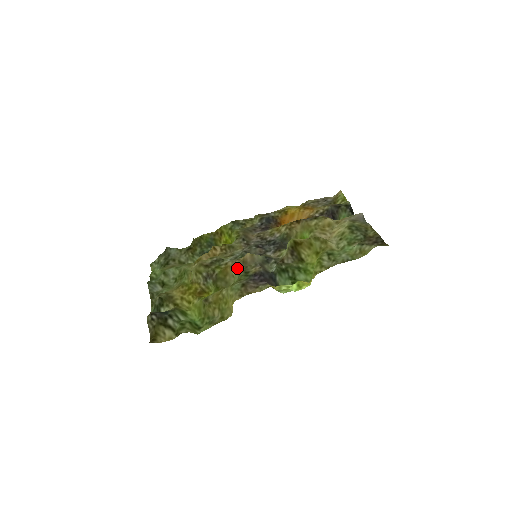
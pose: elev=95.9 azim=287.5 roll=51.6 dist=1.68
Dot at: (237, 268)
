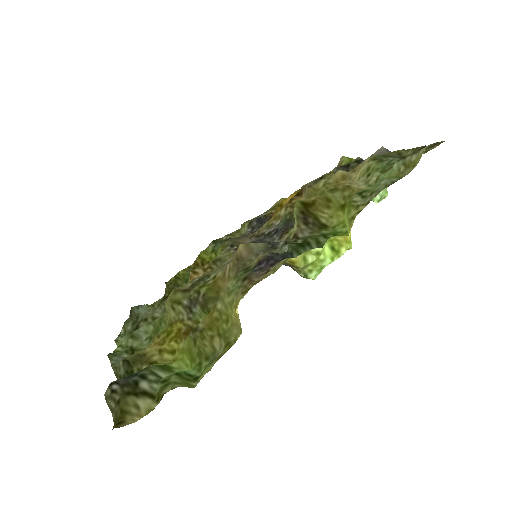
Dot at: (231, 274)
